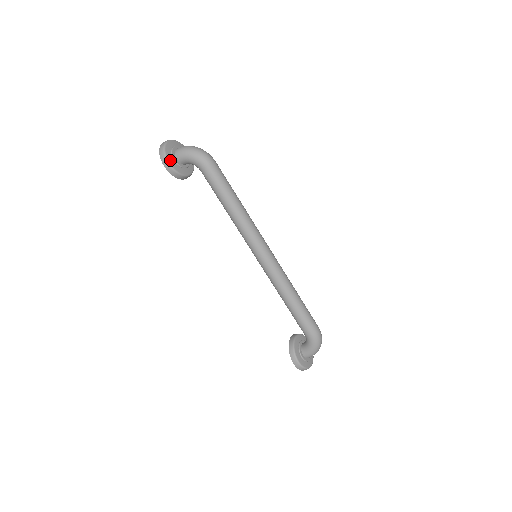
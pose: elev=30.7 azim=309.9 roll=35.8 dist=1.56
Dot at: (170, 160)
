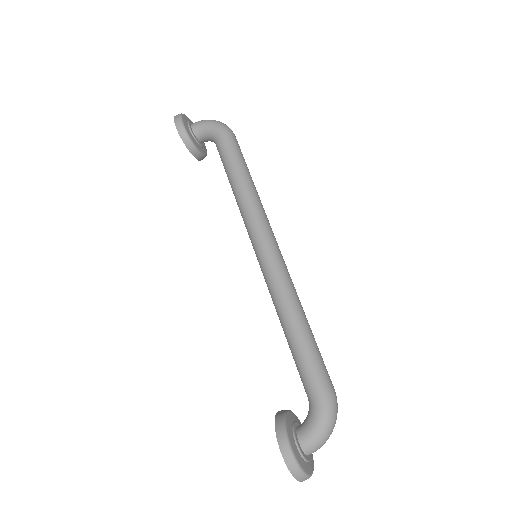
Dot at: (184, 122)
